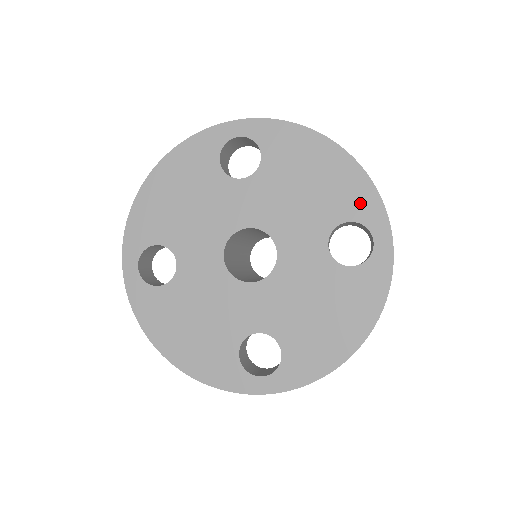
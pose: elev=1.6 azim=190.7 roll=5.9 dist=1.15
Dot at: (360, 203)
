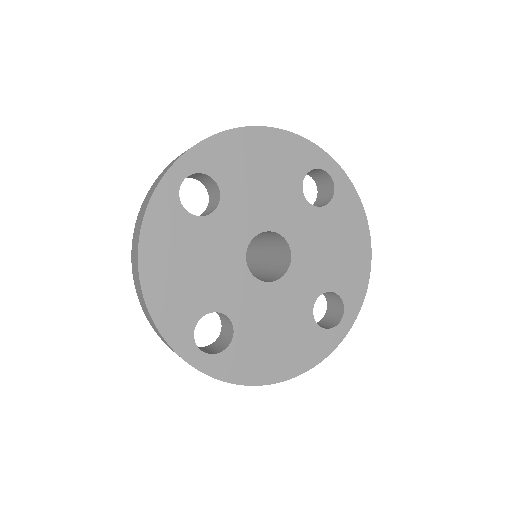
Dot at: (302, 156)
